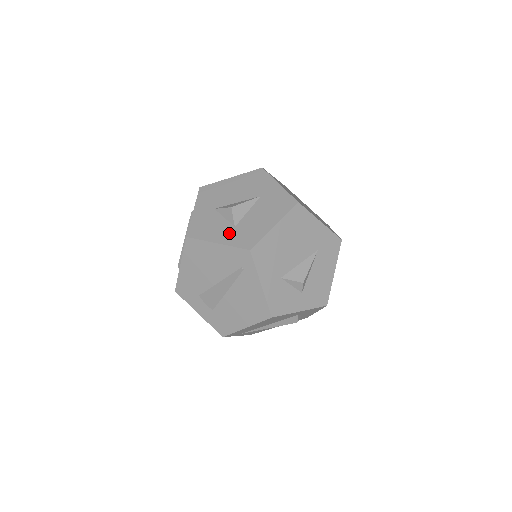
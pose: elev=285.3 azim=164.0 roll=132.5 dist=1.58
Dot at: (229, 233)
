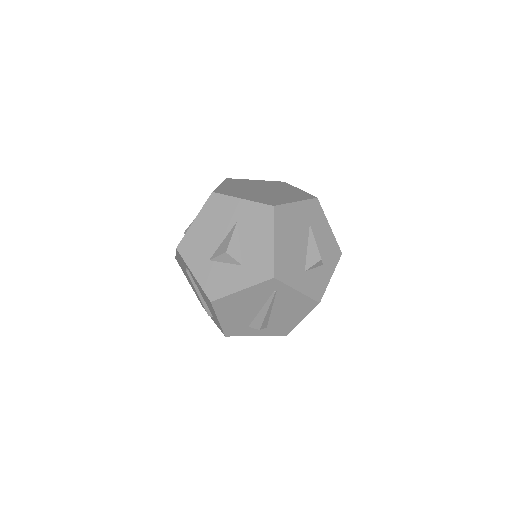
Dot at: (243, 274)
